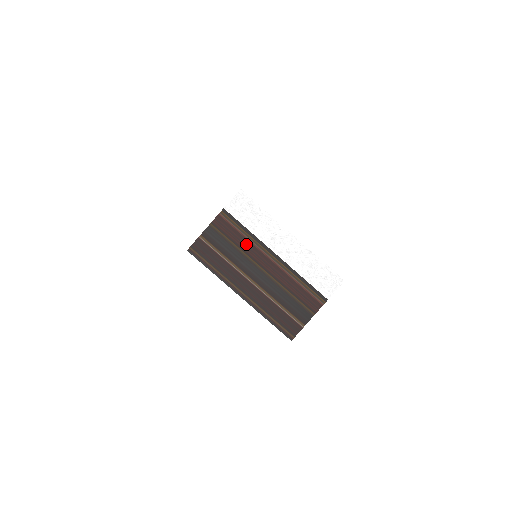
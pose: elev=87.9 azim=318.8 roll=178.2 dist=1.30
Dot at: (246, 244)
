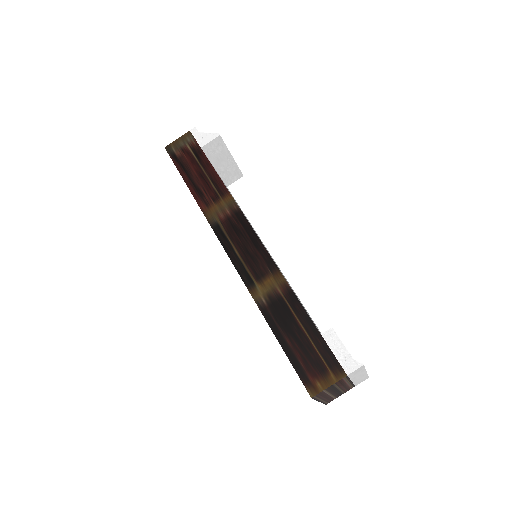
Dot at: (343, 384)
